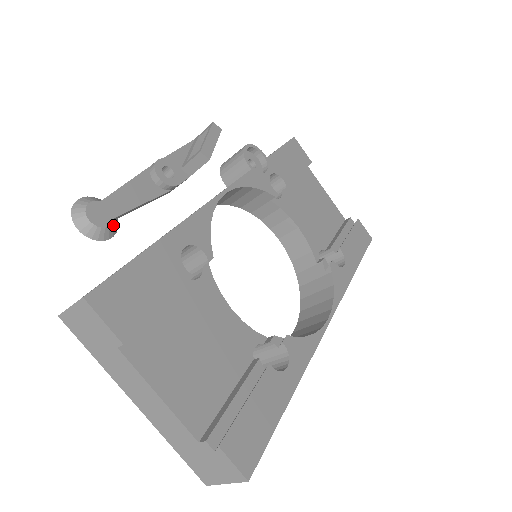
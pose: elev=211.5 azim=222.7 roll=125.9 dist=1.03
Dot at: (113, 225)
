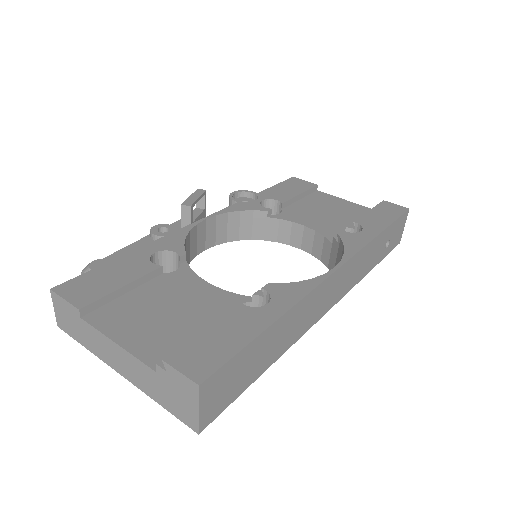
Dot at: occluded
